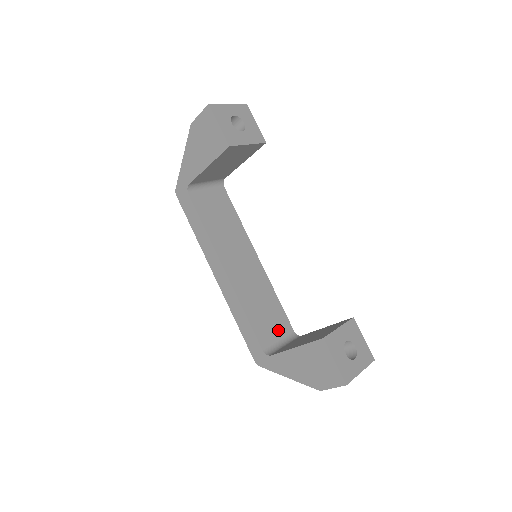
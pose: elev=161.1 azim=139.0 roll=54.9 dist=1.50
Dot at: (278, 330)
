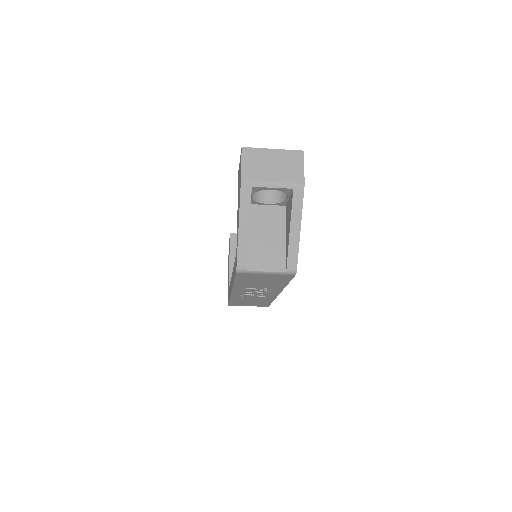
Dot at: occluded
